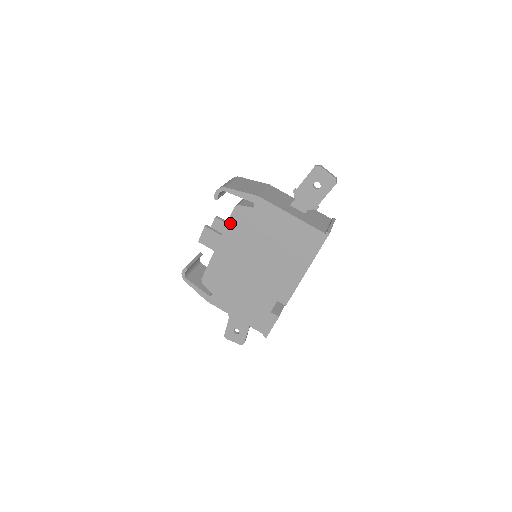
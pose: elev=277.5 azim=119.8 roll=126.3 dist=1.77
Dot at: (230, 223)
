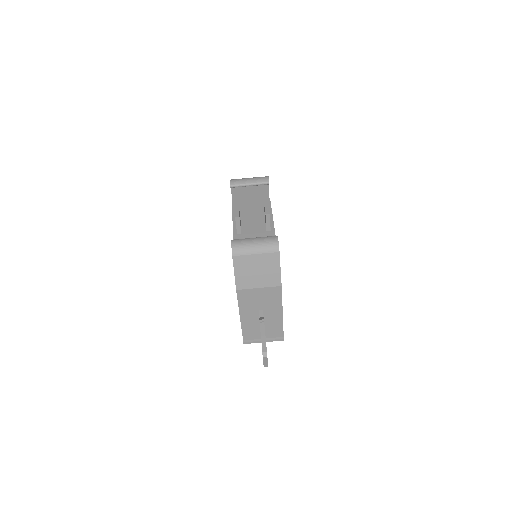
Dot at: occluded
